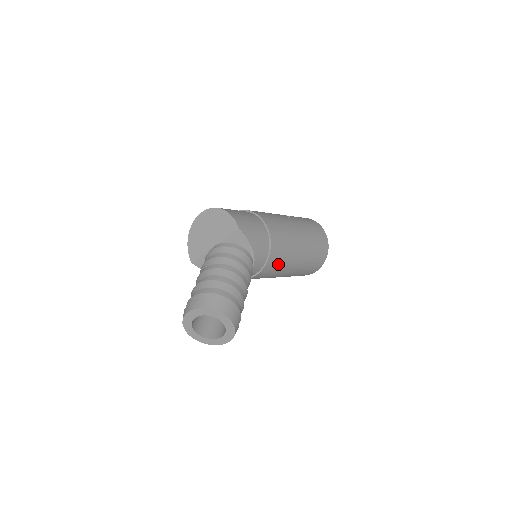
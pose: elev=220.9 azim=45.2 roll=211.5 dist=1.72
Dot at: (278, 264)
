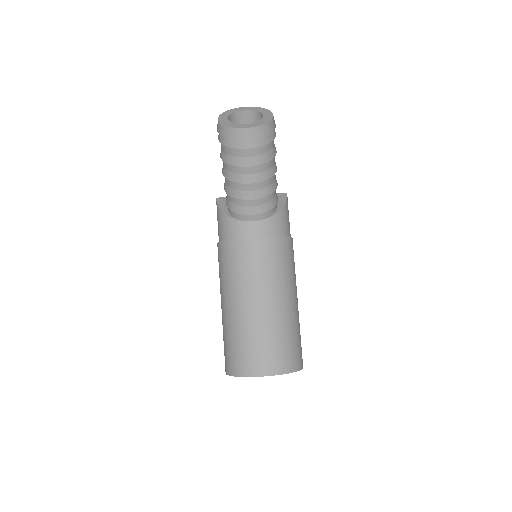
Dot at: (275, 260)
